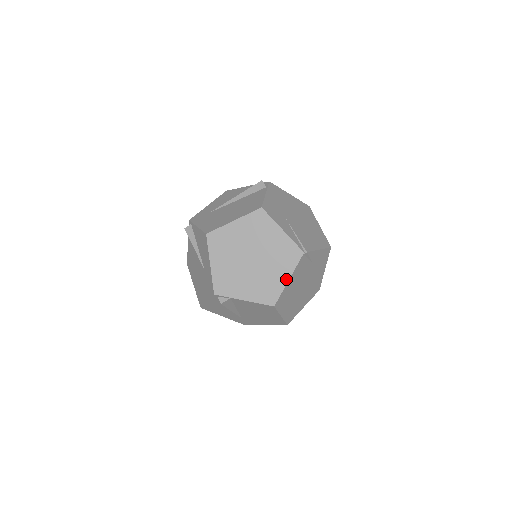
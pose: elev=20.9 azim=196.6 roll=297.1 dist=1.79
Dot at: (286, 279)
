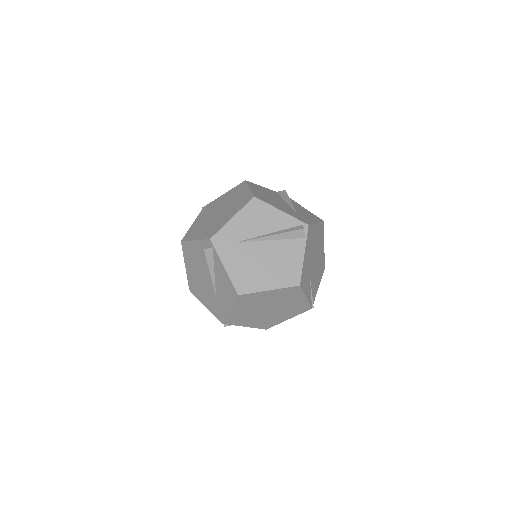
Dot at: (286, 319)
